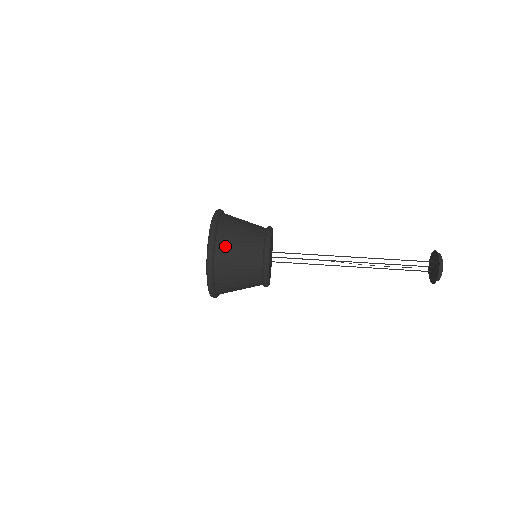
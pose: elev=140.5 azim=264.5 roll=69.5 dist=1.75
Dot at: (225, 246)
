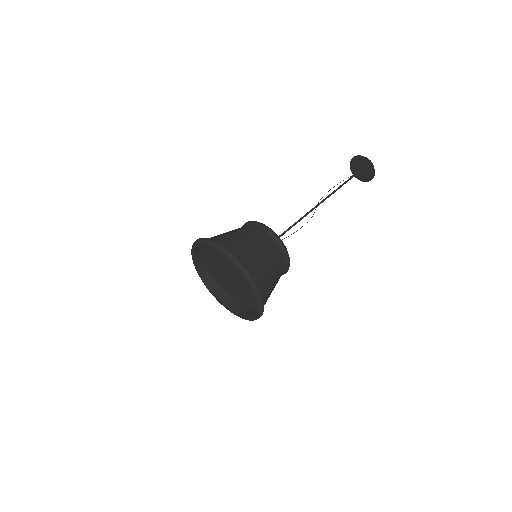
Dot at: (261, 274)
